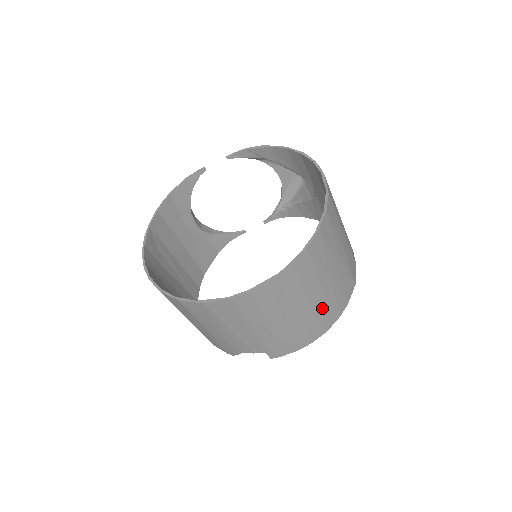
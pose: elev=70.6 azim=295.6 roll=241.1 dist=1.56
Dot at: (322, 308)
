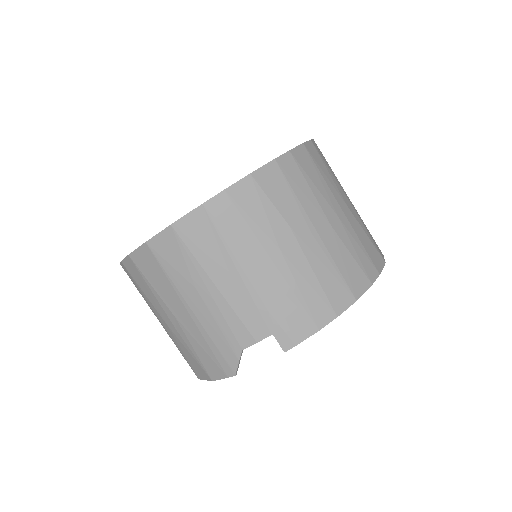
Dot at: (336, 253)
